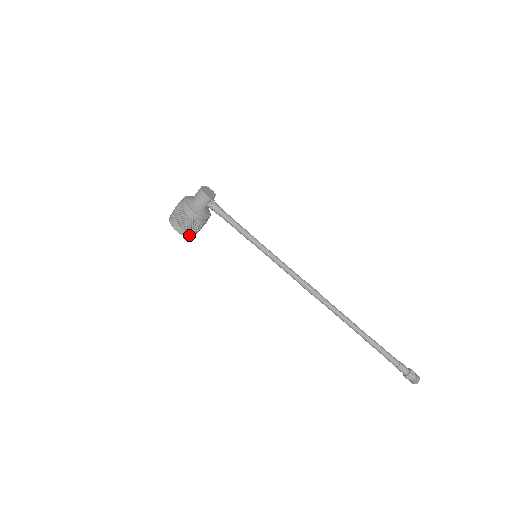
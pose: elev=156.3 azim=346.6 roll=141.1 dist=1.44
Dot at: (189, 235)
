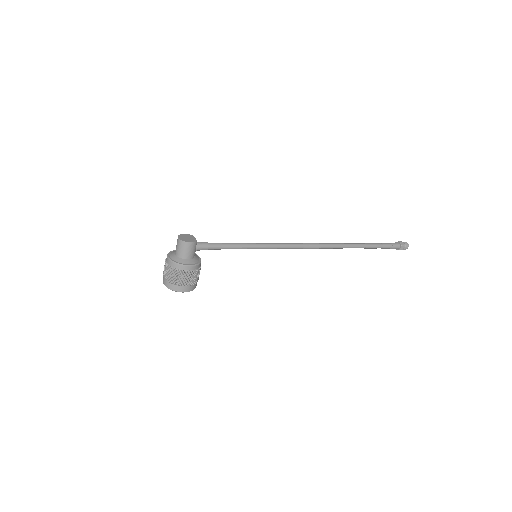
Dot at: (195, 286)
